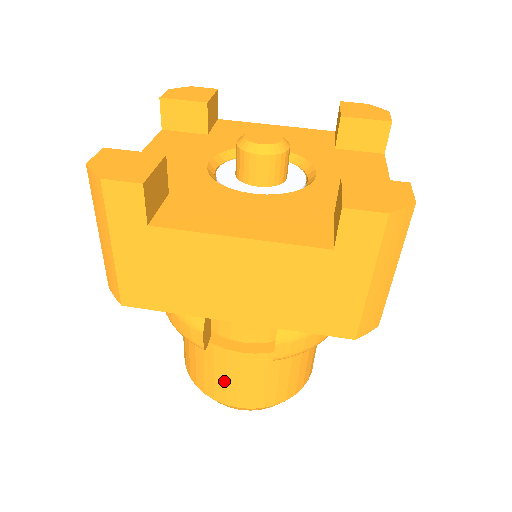
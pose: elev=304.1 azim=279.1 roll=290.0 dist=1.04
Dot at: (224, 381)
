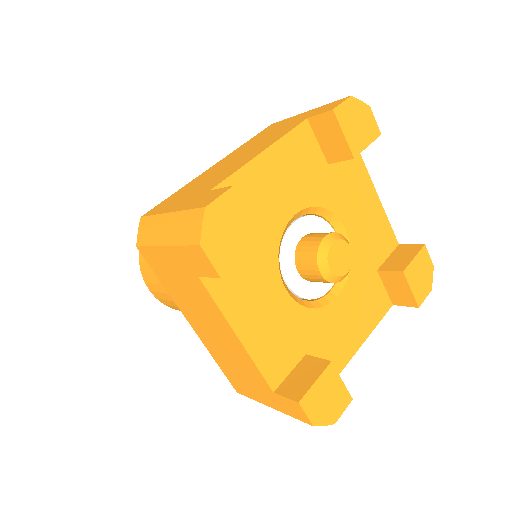
Dot at: (157, 282)
